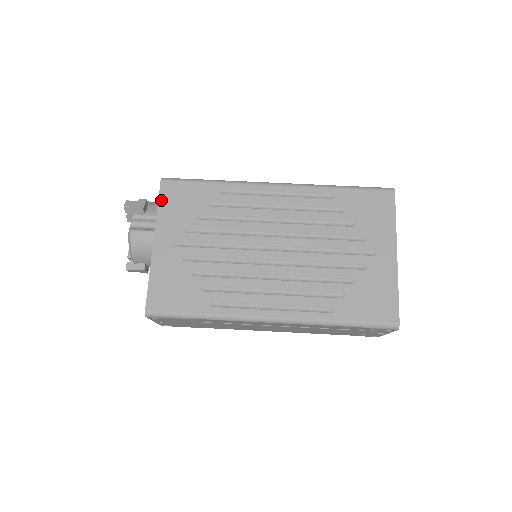
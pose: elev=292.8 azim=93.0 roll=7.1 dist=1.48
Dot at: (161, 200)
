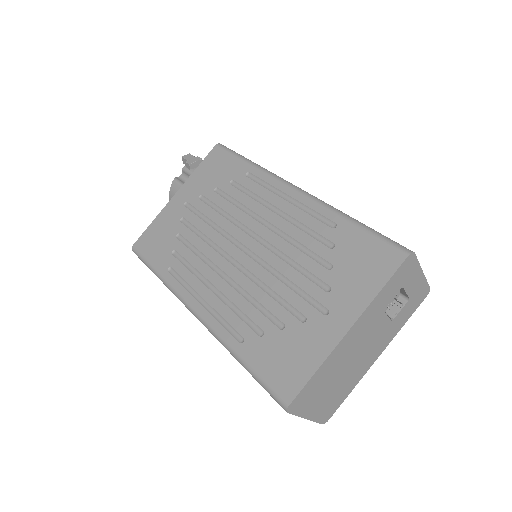
Dot at: (204, 162)
